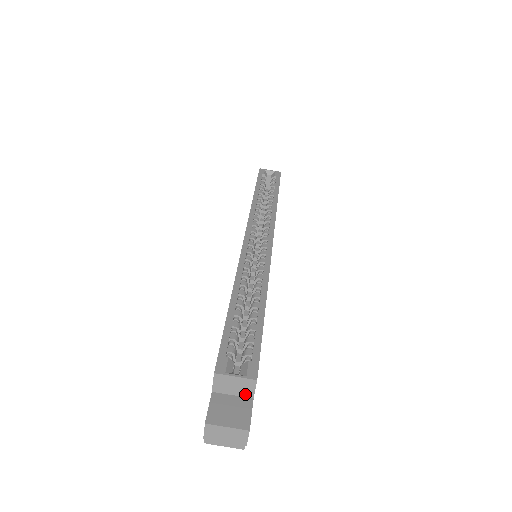
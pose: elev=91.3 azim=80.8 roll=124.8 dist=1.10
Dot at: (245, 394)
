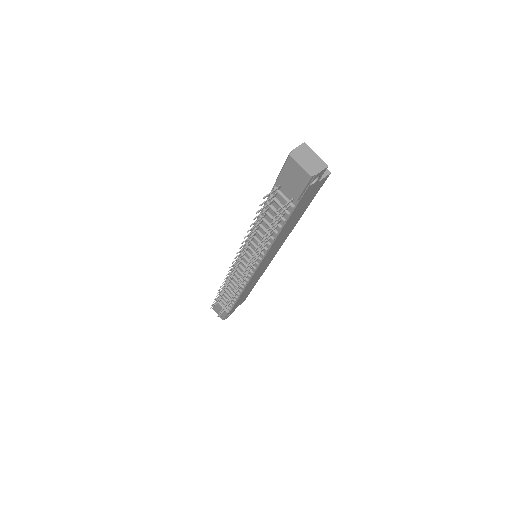
Dot at: occluded
